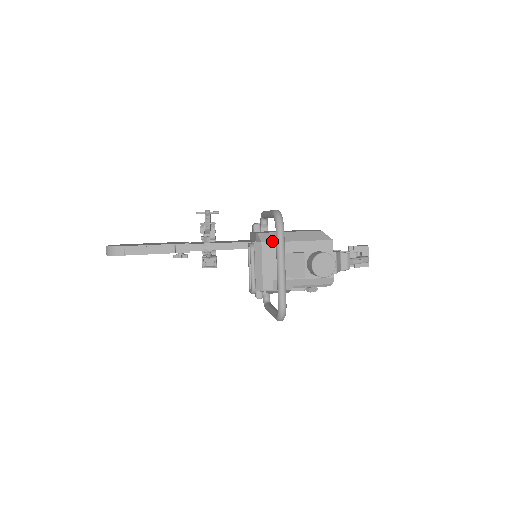
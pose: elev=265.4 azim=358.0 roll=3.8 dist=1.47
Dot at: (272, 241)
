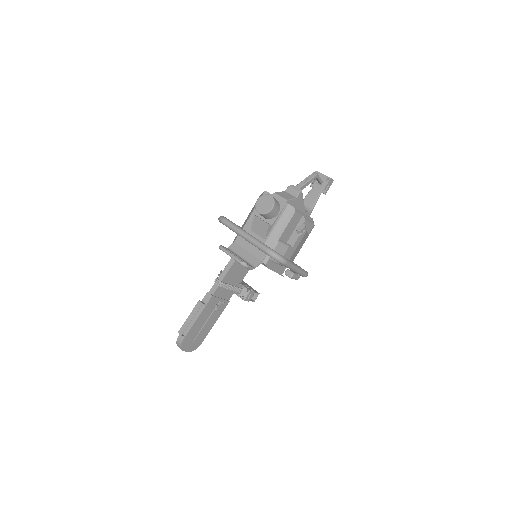
Dot at: occluded
